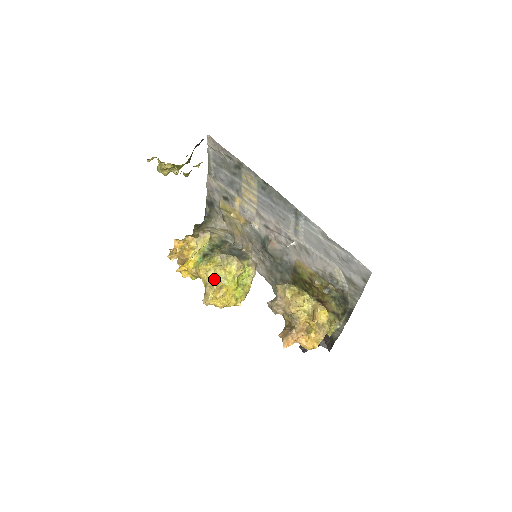
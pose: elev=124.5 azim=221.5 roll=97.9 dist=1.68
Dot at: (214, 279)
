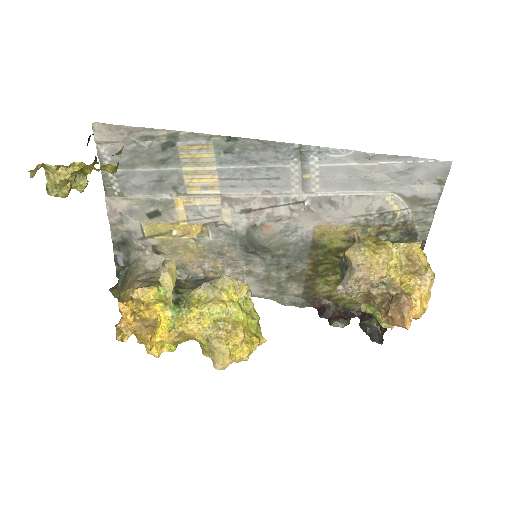
Dot at: (216, 323)
